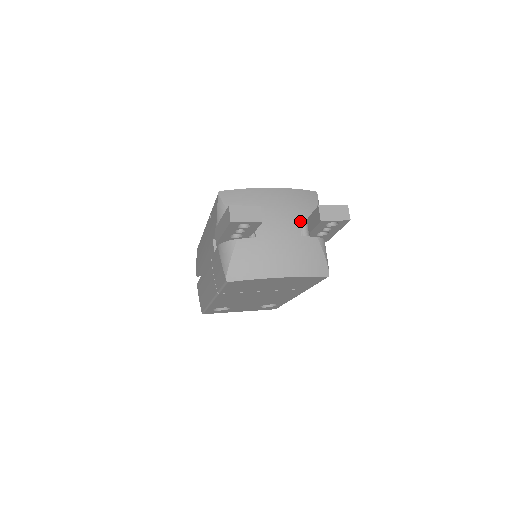
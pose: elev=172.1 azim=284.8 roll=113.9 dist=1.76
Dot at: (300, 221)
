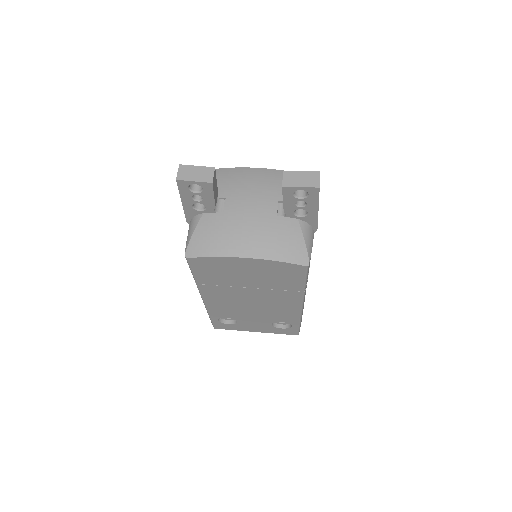
Dot at: (279, 200)
